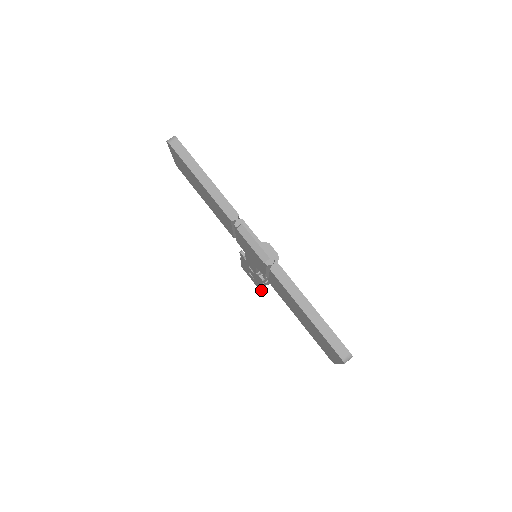
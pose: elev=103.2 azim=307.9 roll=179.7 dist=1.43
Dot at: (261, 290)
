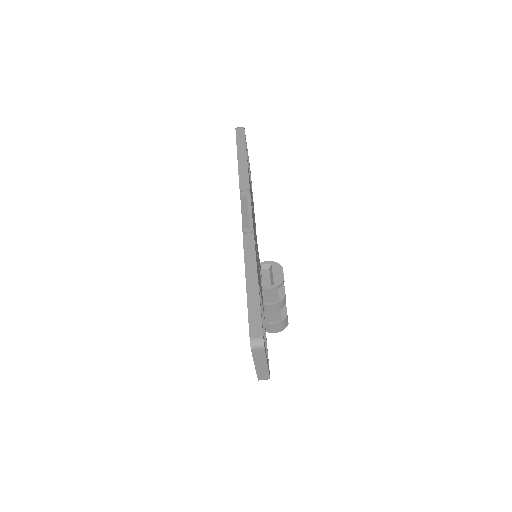
Dot at: occluded
